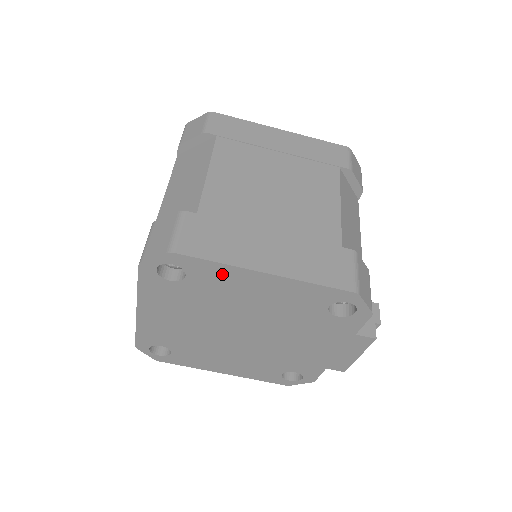
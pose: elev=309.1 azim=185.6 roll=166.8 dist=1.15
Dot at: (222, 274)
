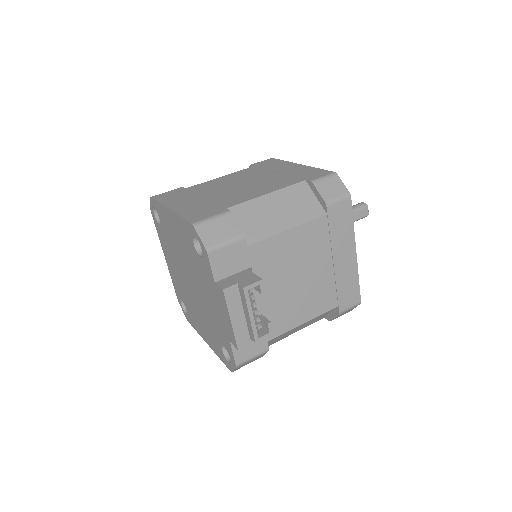
Dot at: (163, 213)
